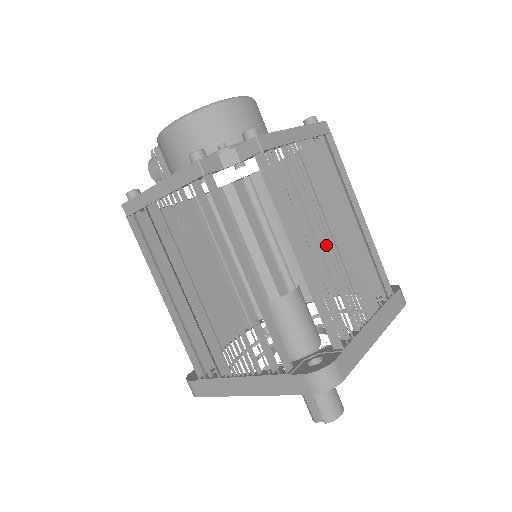
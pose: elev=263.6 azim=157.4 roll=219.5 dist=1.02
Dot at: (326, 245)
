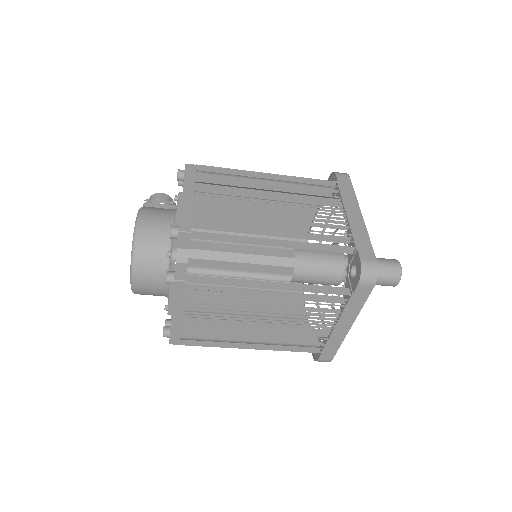
Dot at: (293, 222)
